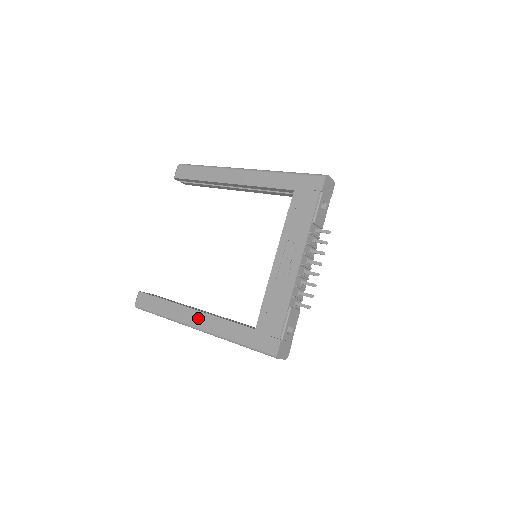
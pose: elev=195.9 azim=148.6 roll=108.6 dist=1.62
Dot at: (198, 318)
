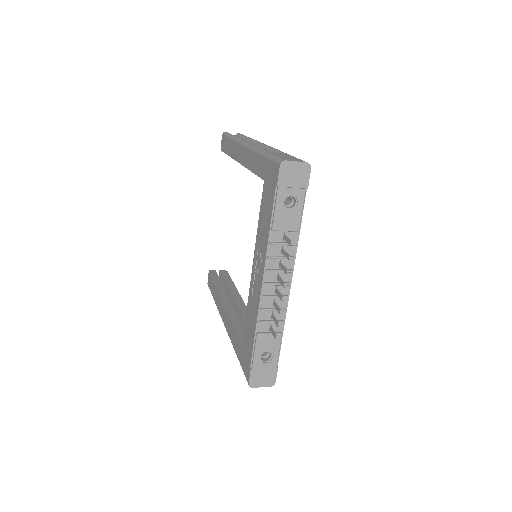
Dot at: (224, 315)
